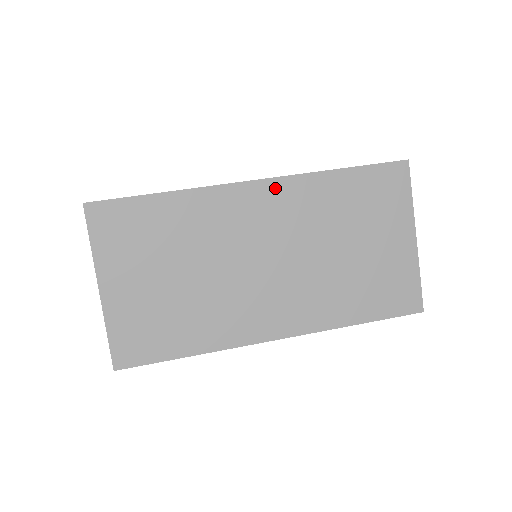
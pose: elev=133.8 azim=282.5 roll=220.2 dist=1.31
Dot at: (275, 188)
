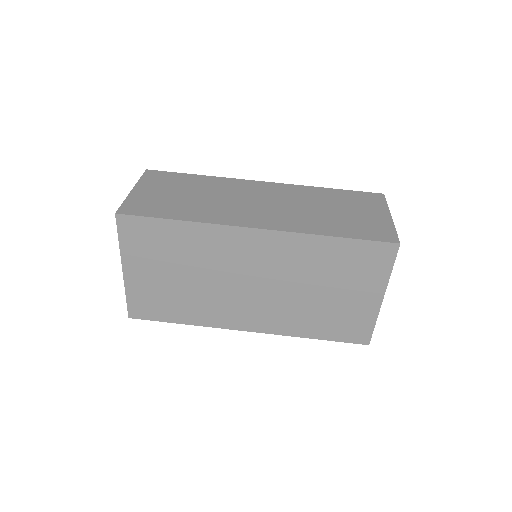
Dot at: (272, 238)
